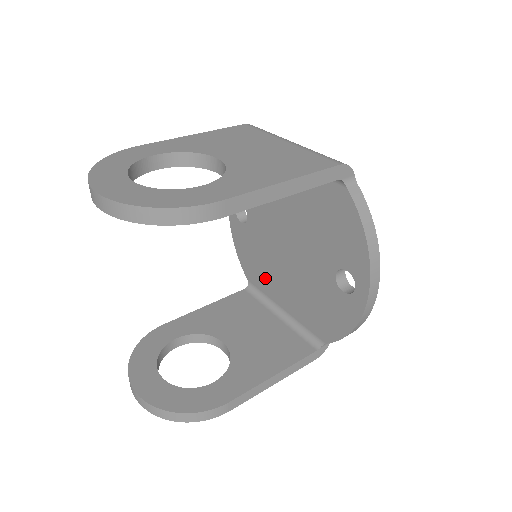
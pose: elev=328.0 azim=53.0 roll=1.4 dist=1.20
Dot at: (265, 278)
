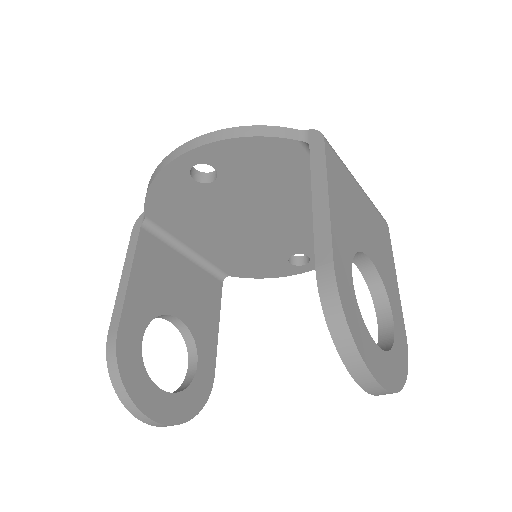
Dot at: (186, 226)
